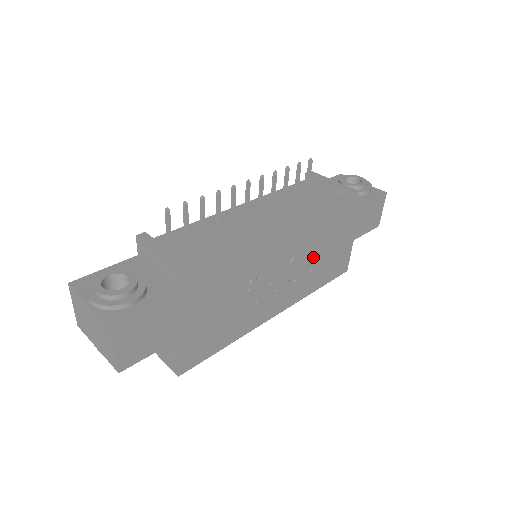
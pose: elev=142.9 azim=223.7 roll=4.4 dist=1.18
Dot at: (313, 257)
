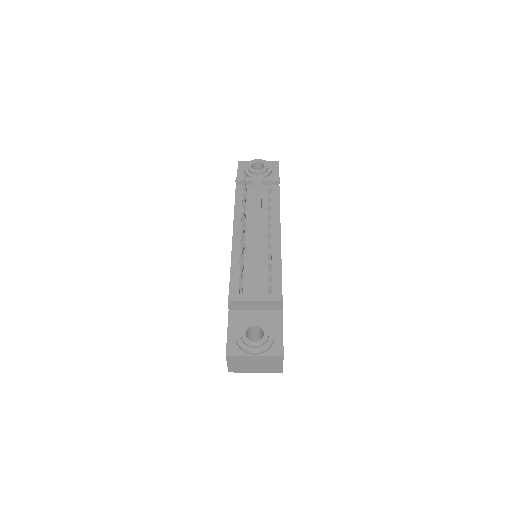
Dot at: occluded
